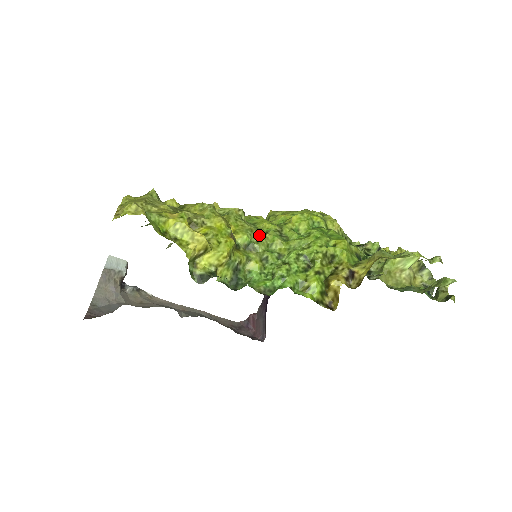
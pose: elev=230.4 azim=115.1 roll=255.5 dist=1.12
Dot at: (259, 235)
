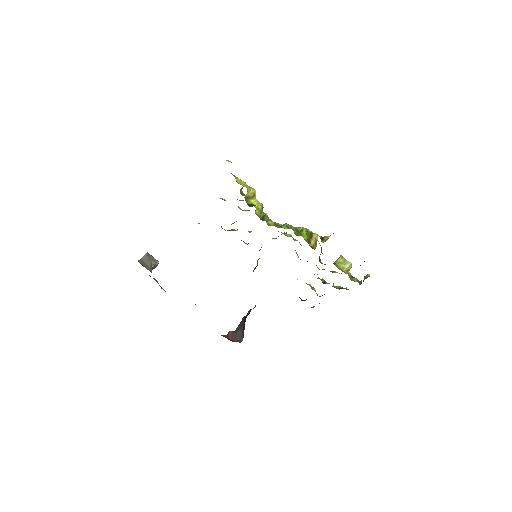
Dot at: occluded
